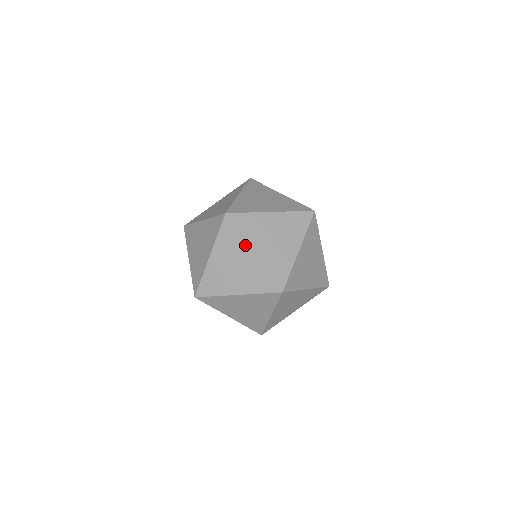
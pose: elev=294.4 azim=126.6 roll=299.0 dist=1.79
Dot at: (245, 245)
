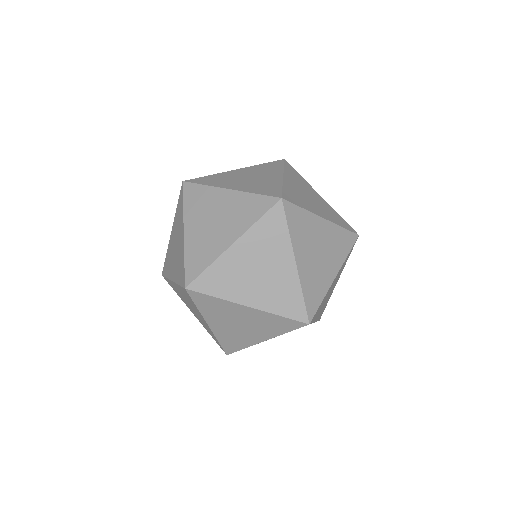
Dot at: (182, 221)
